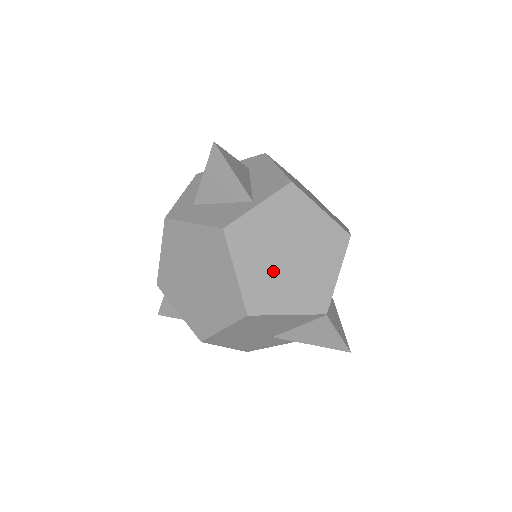
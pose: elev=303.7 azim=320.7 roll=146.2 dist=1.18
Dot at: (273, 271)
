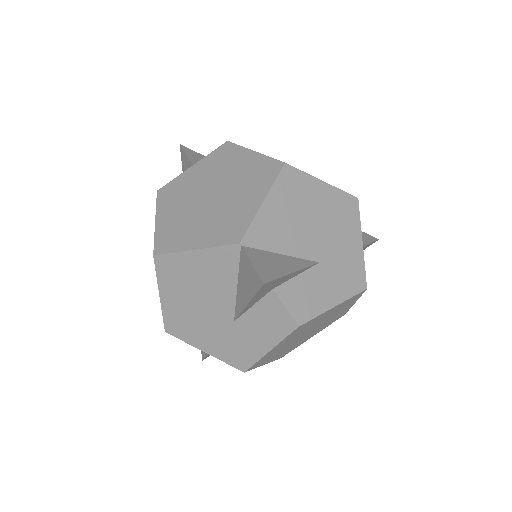
Dot at: (190, 213)
